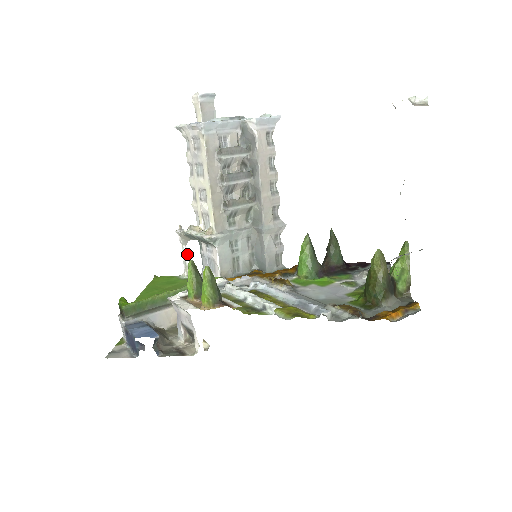
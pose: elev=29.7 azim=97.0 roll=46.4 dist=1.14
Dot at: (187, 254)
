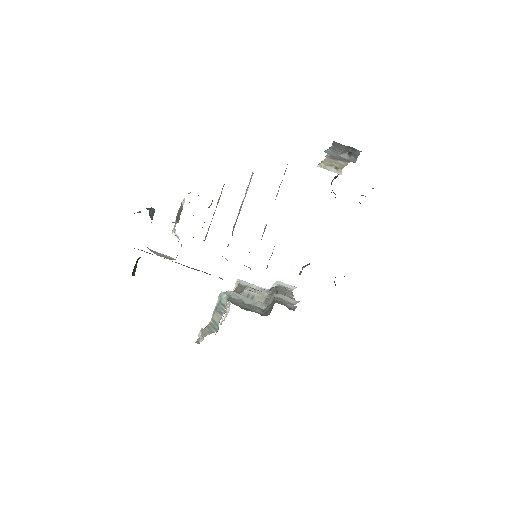
Dot at: (203, 339)
